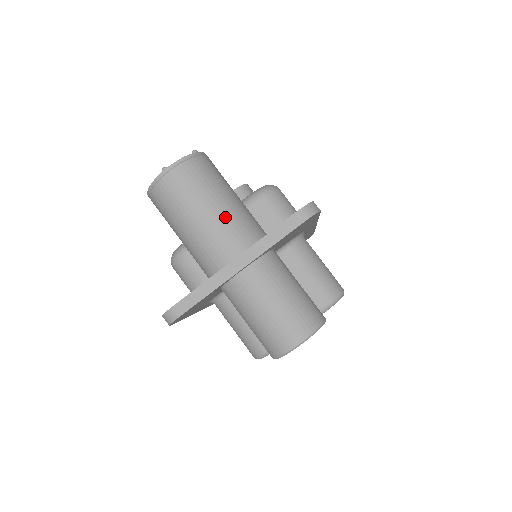
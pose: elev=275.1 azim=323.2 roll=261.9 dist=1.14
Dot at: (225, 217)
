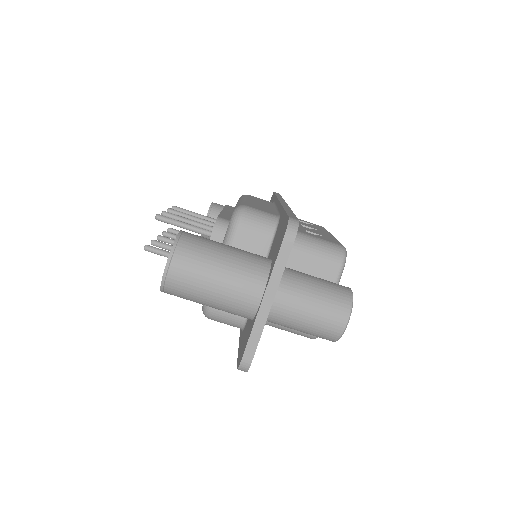
Dot at: (233, 273)
